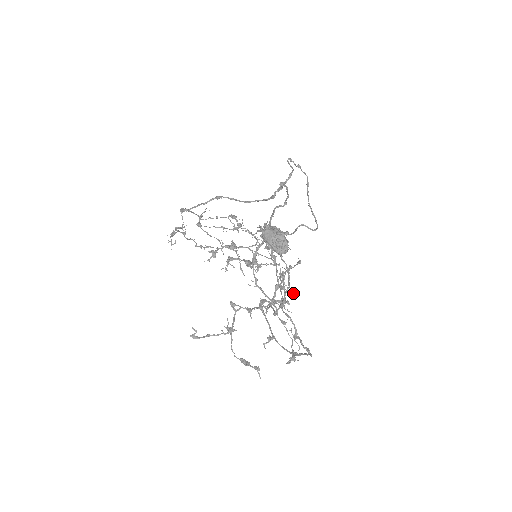
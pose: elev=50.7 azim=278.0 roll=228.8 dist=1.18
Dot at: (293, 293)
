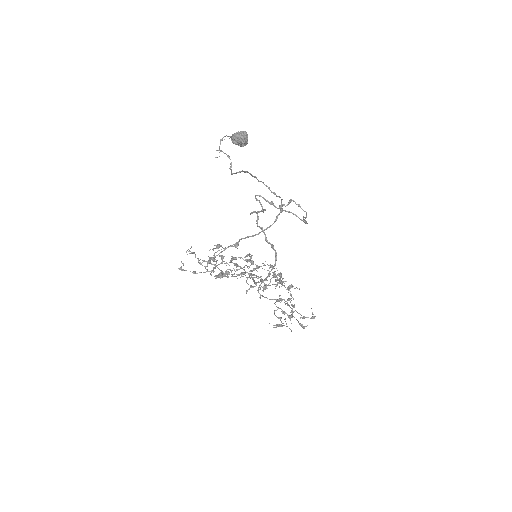
Dot at: (300, 324)
